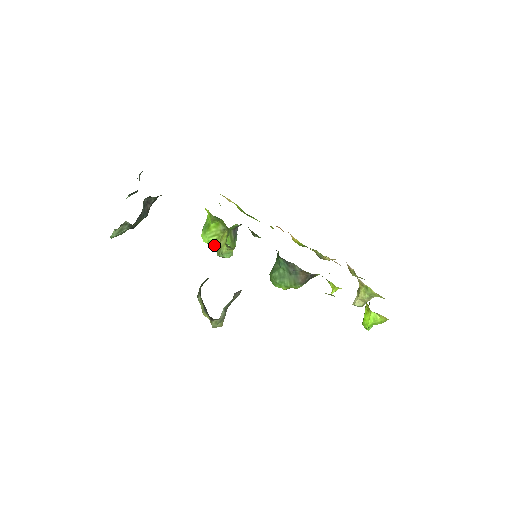
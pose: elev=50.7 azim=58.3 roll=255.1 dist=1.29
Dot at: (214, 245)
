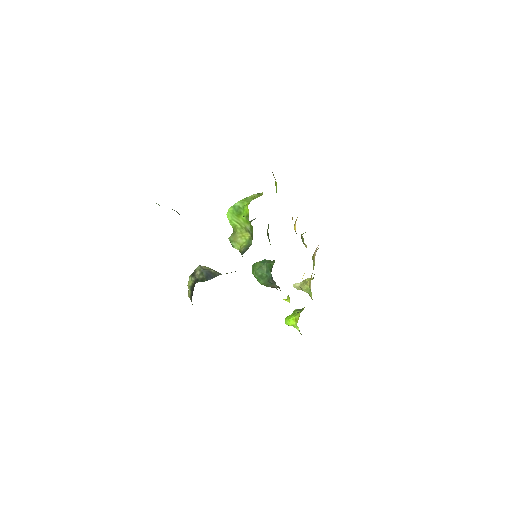
Dot at: (232, 227)
